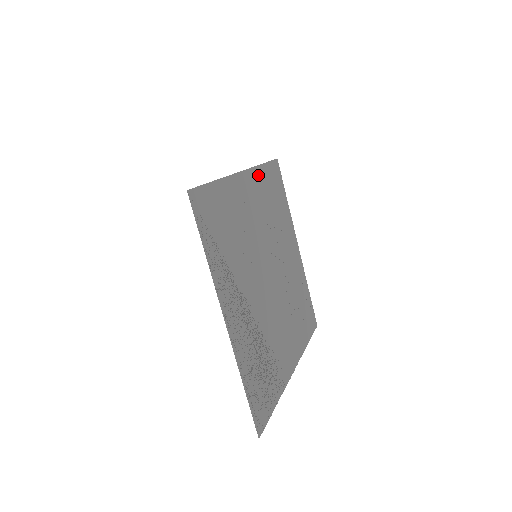
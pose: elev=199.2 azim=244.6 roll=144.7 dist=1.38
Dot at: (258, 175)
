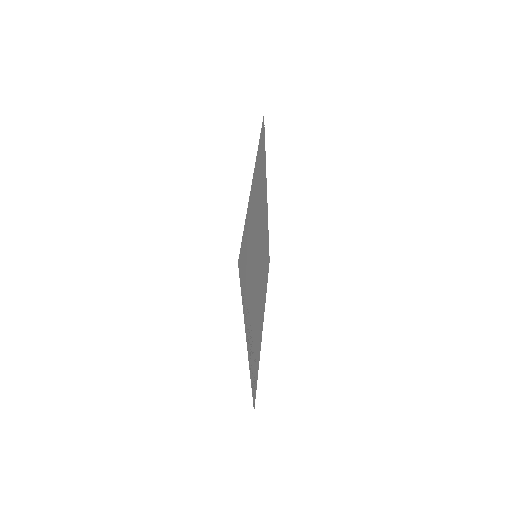
Dot at: (258, 159)
